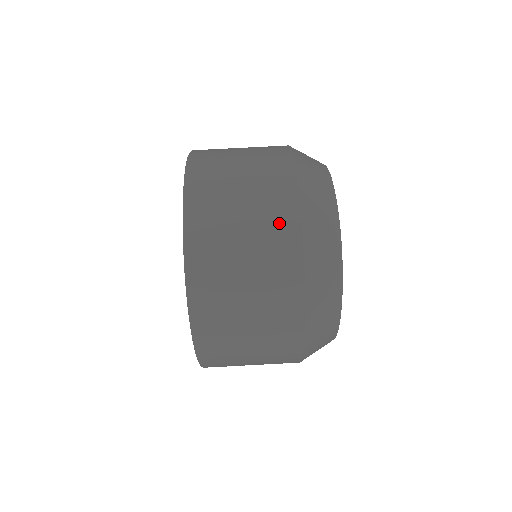
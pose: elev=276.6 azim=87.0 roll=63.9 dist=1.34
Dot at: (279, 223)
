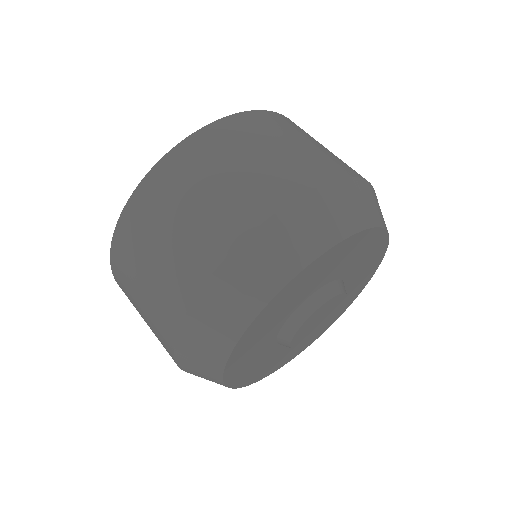
Dot at: (343, 164)
